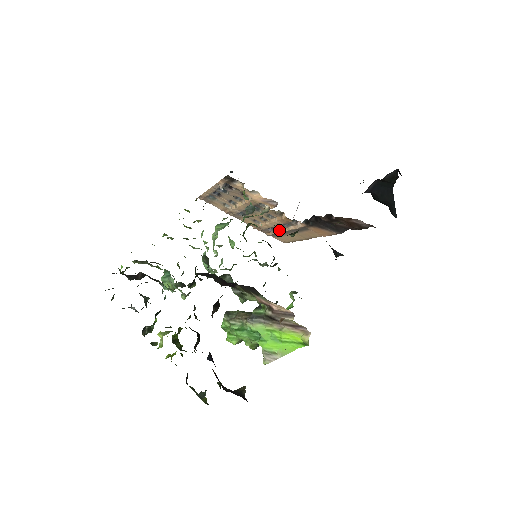
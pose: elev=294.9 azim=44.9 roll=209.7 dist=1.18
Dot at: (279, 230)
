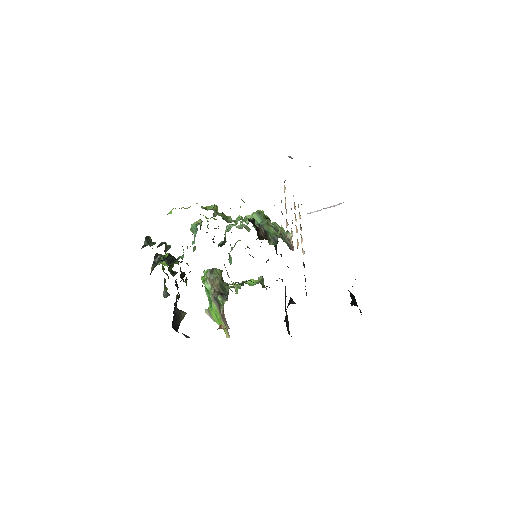
Dot at: occluded
